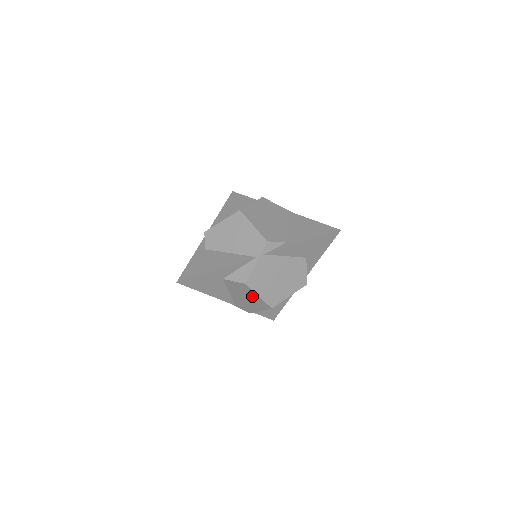
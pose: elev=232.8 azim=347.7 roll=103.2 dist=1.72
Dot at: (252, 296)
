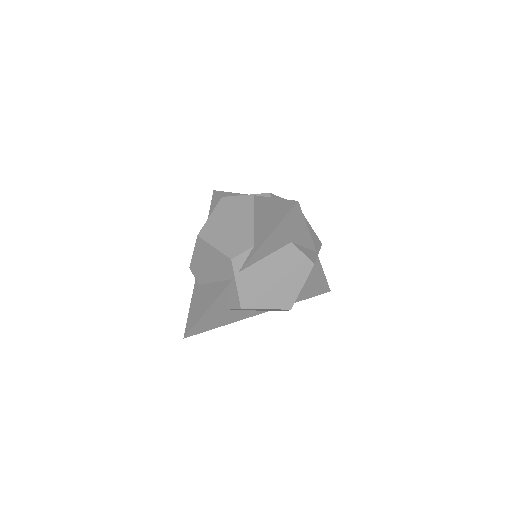
Dot at: (263, 309)
